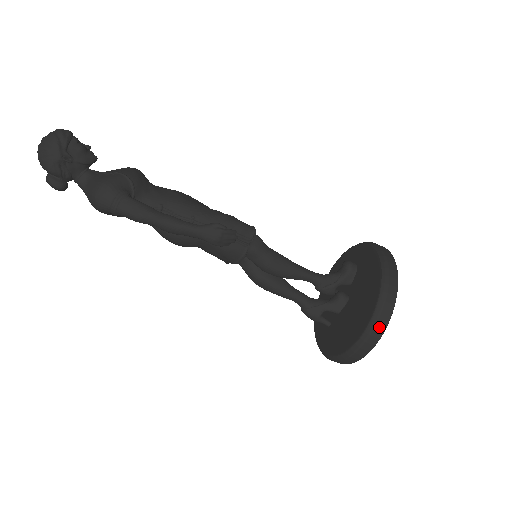
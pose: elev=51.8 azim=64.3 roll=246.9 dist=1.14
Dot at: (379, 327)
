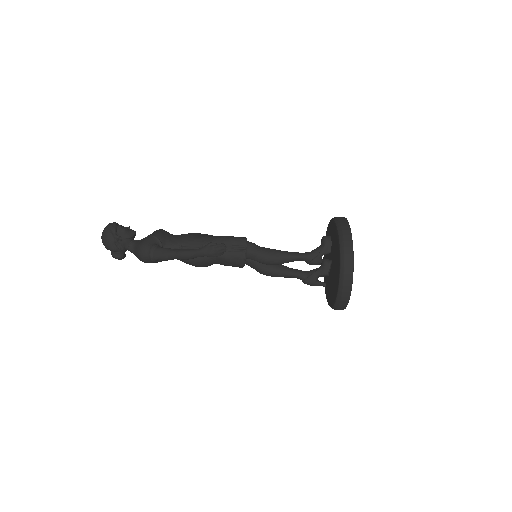
Dot at: (347, 272)
